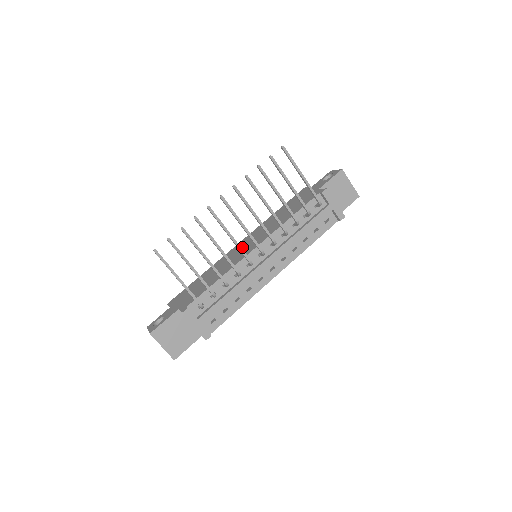
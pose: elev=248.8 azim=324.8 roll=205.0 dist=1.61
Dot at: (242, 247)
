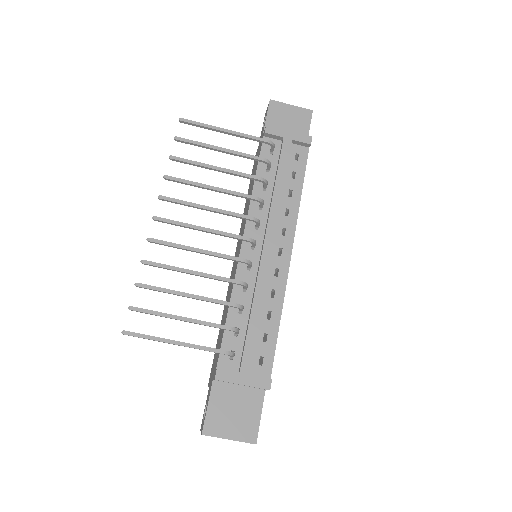
Dot at: occluded
